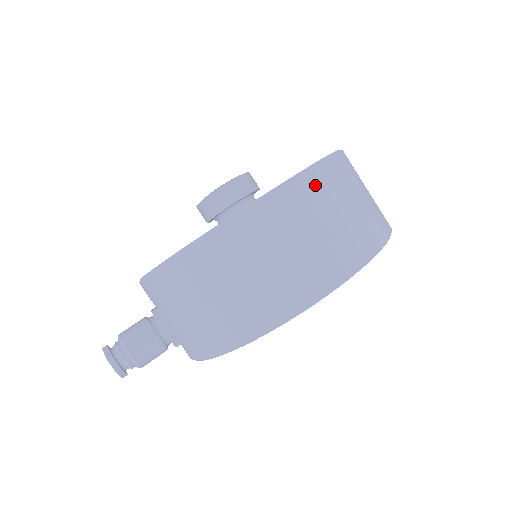
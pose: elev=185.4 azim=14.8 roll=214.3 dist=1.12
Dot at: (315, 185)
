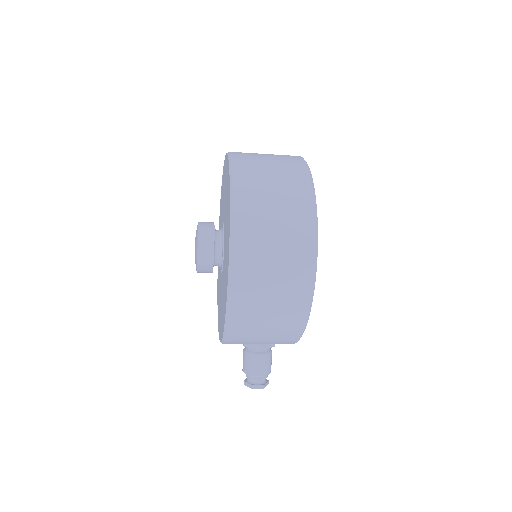
Dot at: (245, 226)
